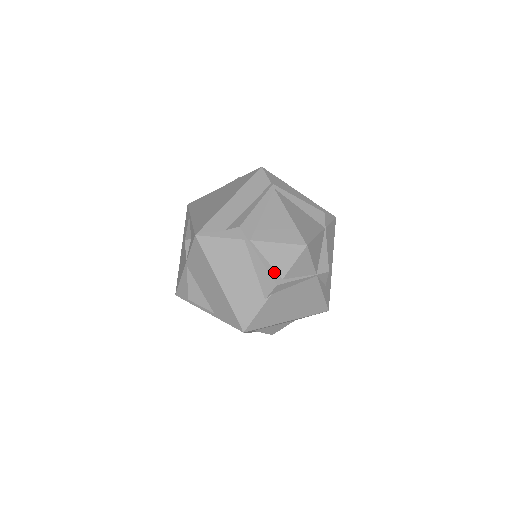
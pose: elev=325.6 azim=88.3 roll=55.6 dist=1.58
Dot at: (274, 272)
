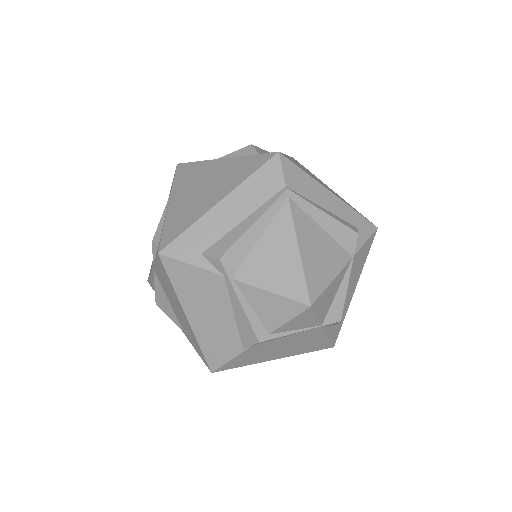
Dot at: (259, 324)
